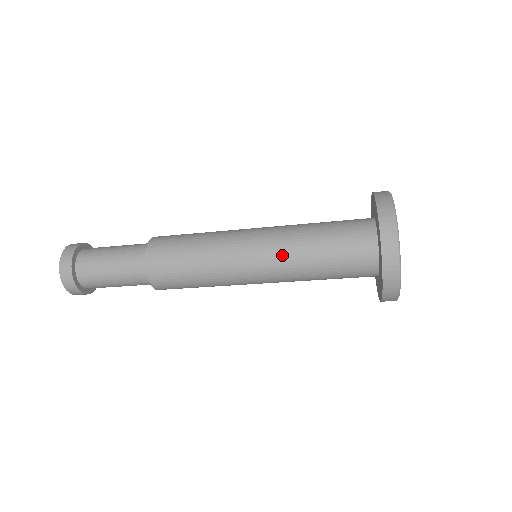
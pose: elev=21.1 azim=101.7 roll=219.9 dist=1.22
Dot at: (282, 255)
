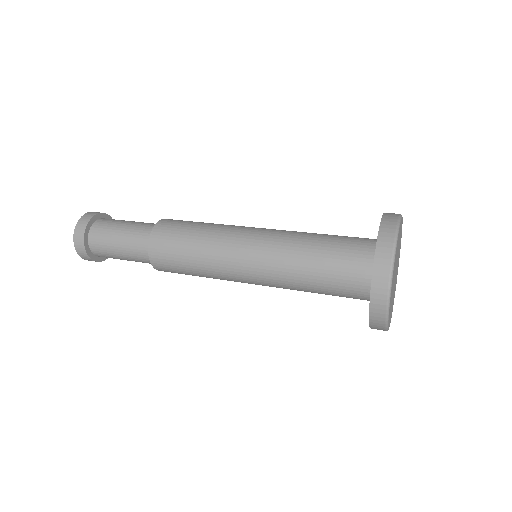
Dot at: (276, 271)
